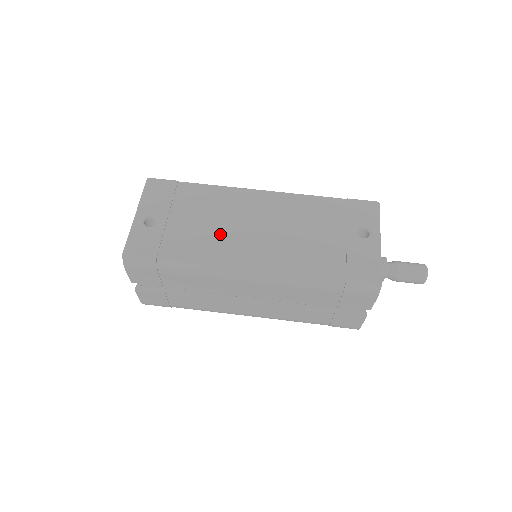
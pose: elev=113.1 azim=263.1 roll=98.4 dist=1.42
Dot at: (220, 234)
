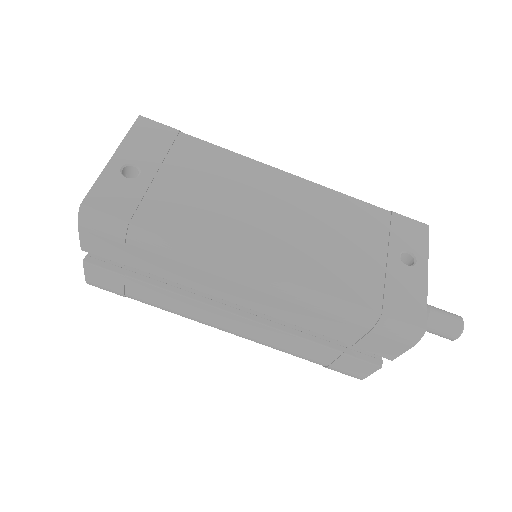
Dot at: (224, 213)
